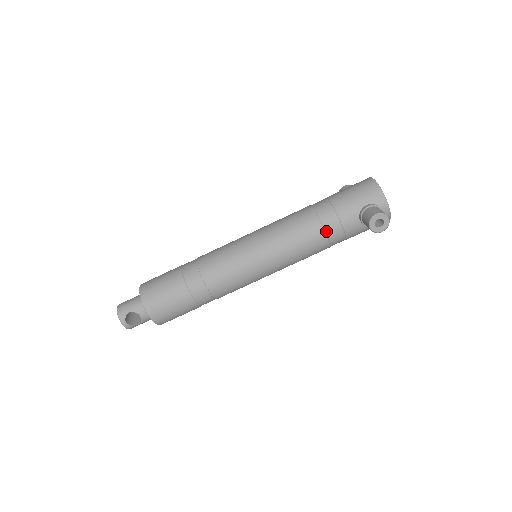
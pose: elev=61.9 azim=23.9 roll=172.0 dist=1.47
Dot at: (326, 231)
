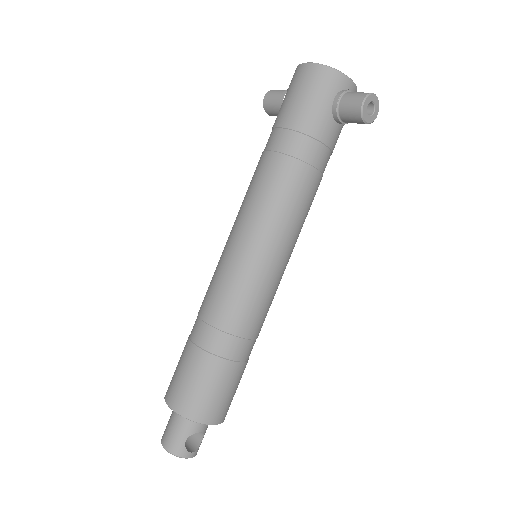
Dot at: (314, 165)
